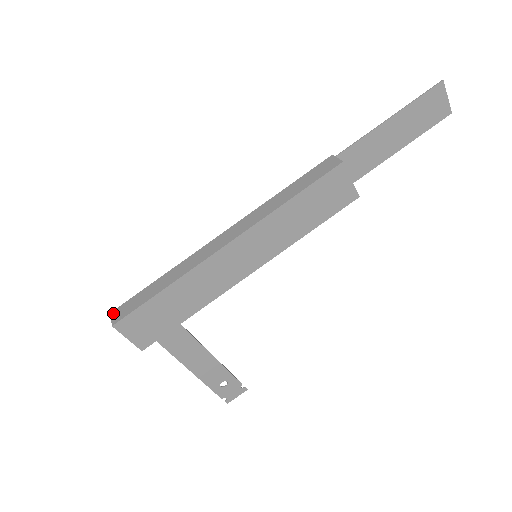
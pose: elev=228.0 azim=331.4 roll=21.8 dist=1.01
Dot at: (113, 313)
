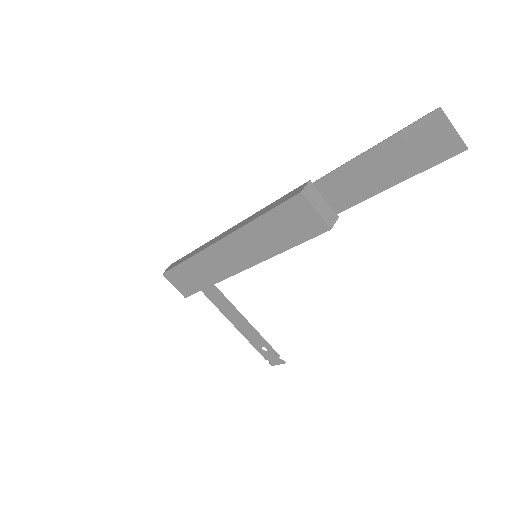
Dot at: (171, 265)
